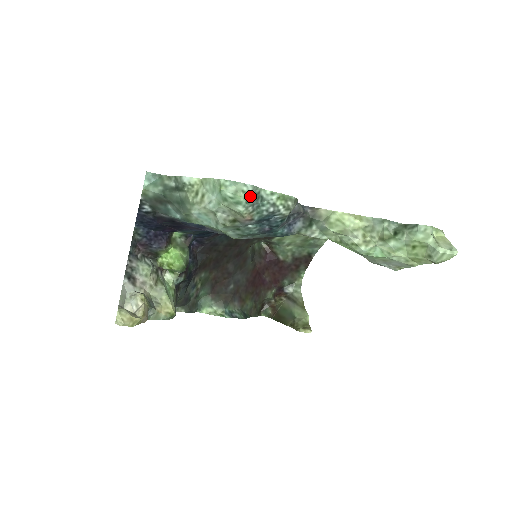
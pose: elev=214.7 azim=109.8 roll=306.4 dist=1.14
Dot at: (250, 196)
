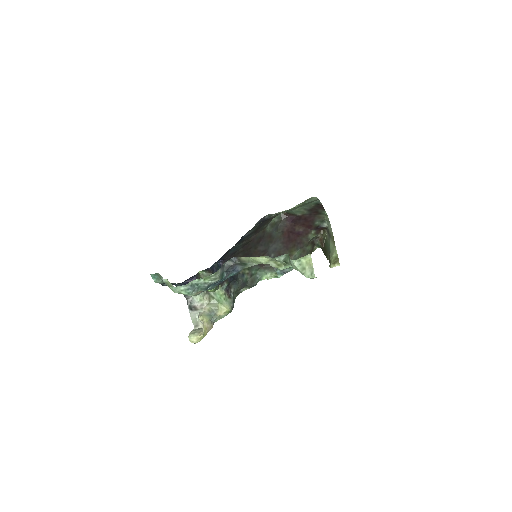
Dot at: (188, 289)
